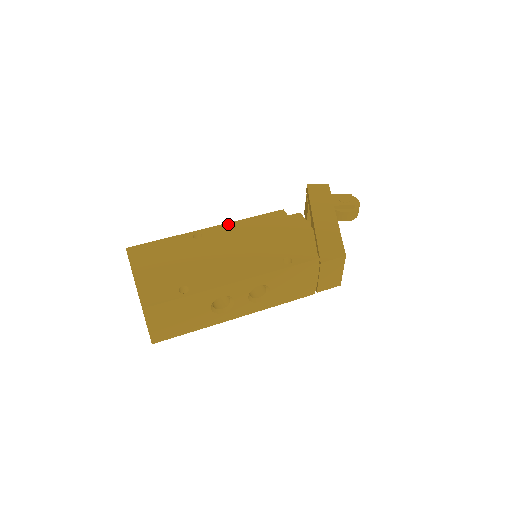
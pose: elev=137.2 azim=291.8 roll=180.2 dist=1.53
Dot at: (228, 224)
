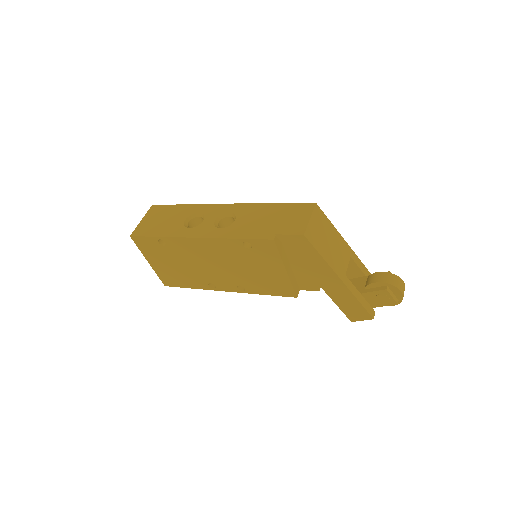
Dot at: occluded
